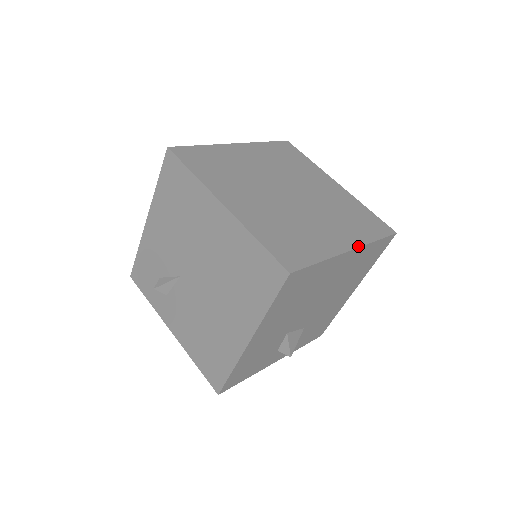
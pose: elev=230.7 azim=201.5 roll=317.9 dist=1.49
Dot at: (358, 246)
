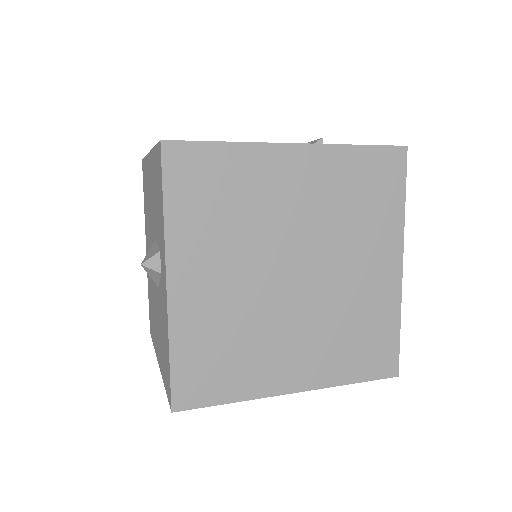
Dot at: (402, 249)
